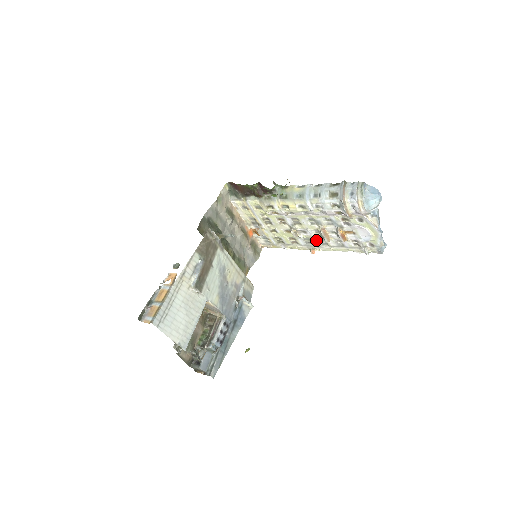
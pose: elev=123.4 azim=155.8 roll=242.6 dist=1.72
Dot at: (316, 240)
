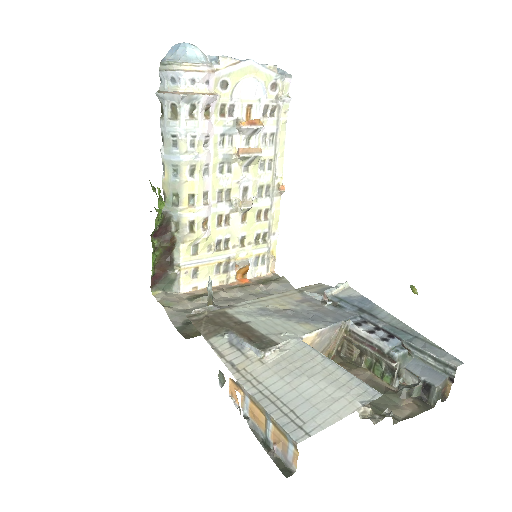
Dot at: (262, 177)
